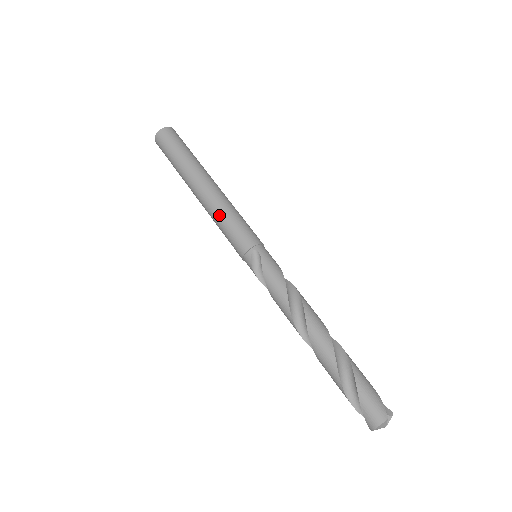
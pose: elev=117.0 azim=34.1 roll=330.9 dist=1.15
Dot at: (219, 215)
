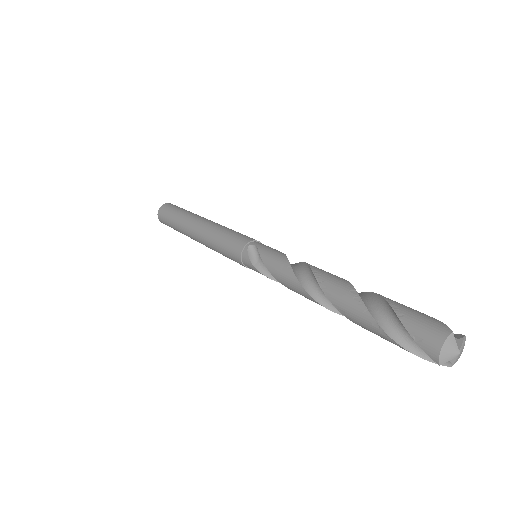
Dot at: (213, 236)
